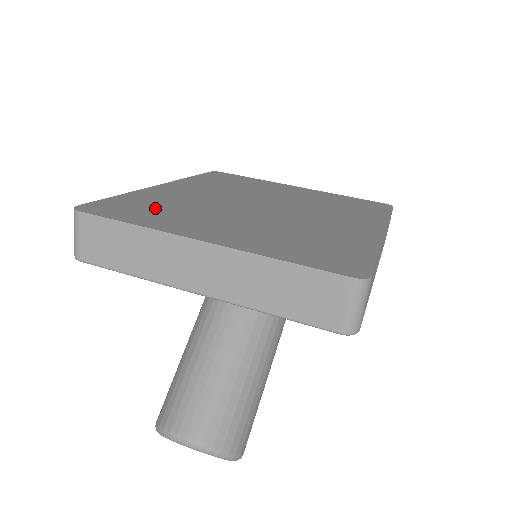
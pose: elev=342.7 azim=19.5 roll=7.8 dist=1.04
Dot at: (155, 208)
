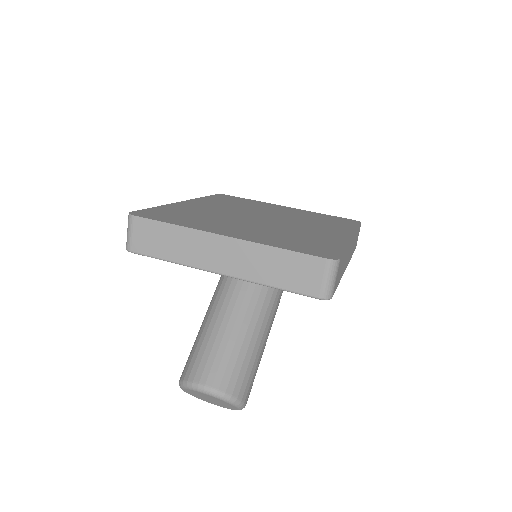
Dot at: (185, 216)
